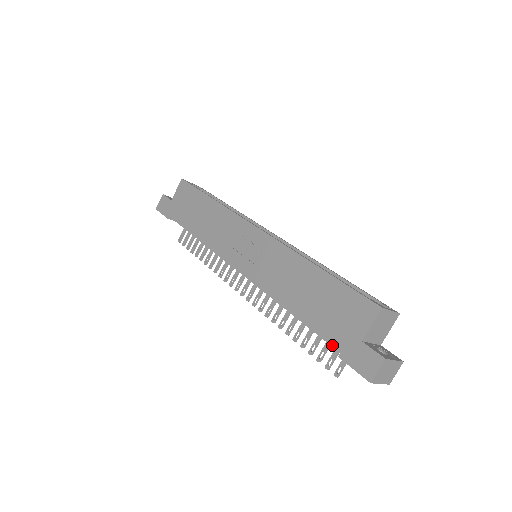
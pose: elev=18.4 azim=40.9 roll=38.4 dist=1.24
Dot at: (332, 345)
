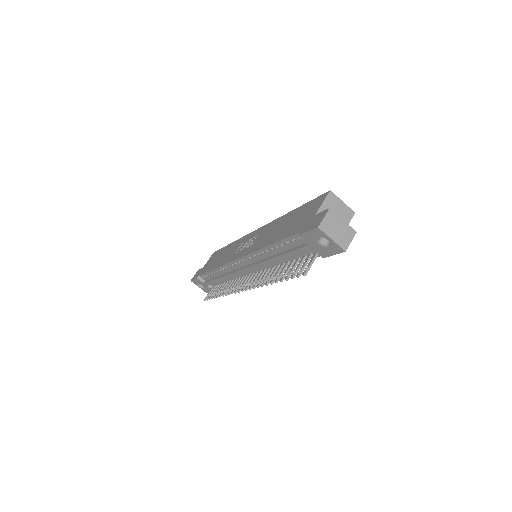
Dot at: (294, 234)
